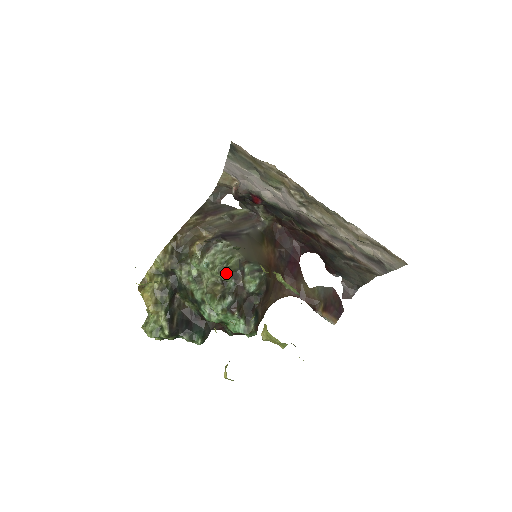
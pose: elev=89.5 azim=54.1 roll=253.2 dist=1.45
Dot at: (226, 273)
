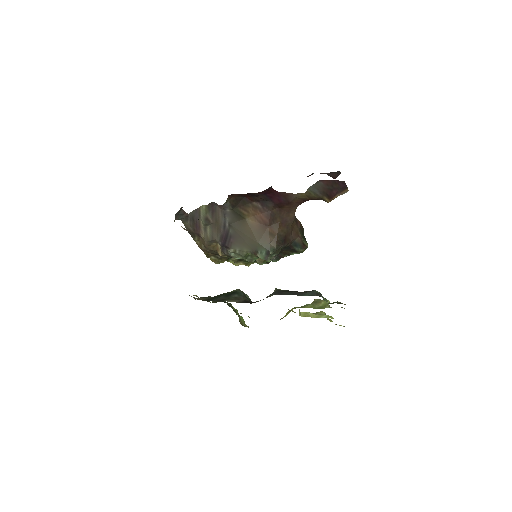
Dot at: (254, 259)
